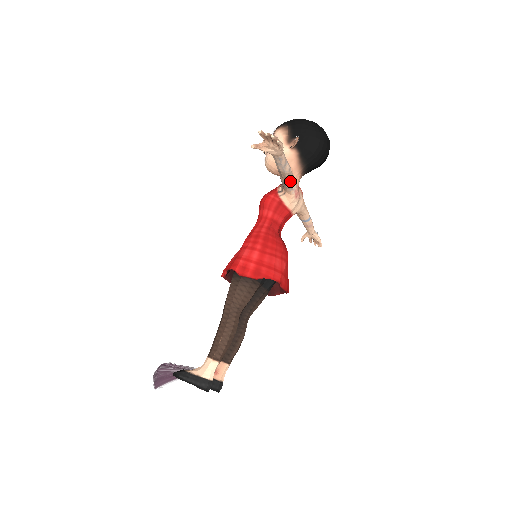
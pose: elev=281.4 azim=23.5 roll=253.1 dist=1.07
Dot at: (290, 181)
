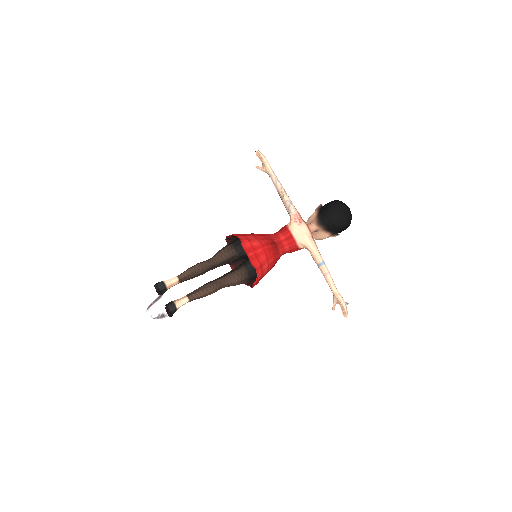
Dot at: (287, 202)
